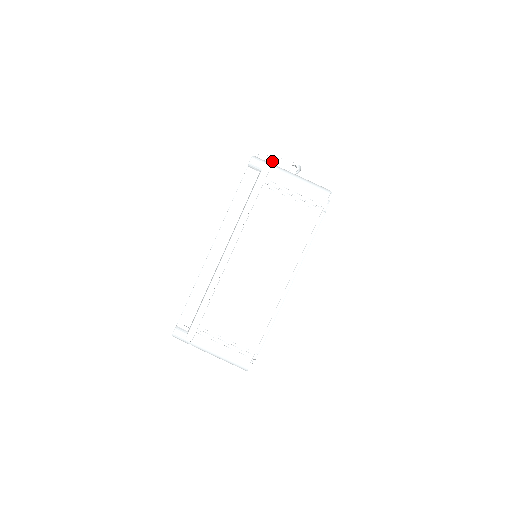
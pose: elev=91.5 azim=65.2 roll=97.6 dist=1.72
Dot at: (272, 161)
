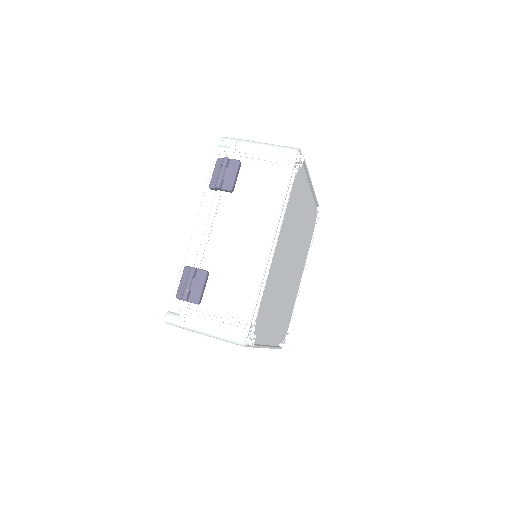
Dot at: occluded
